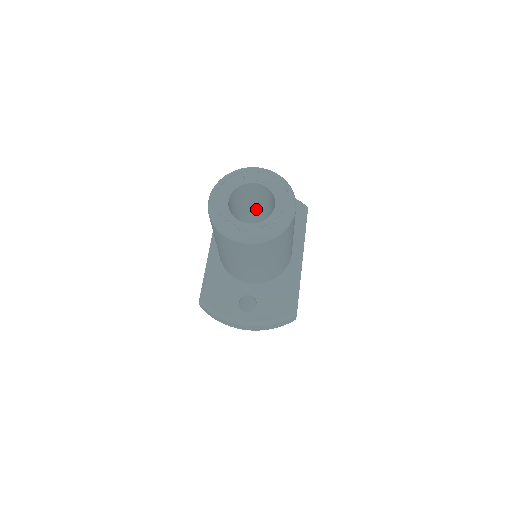
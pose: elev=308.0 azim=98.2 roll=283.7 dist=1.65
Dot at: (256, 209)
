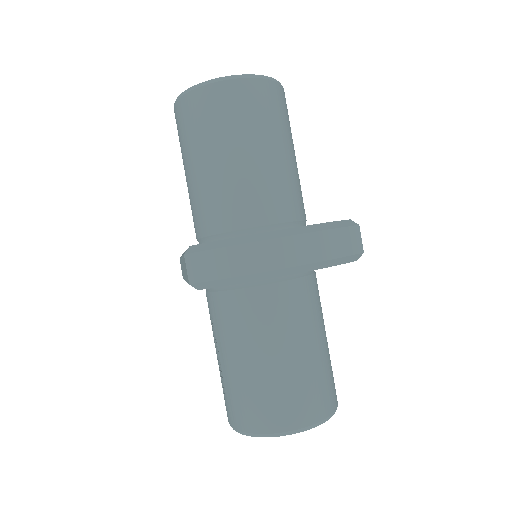
Dot at: occluded
